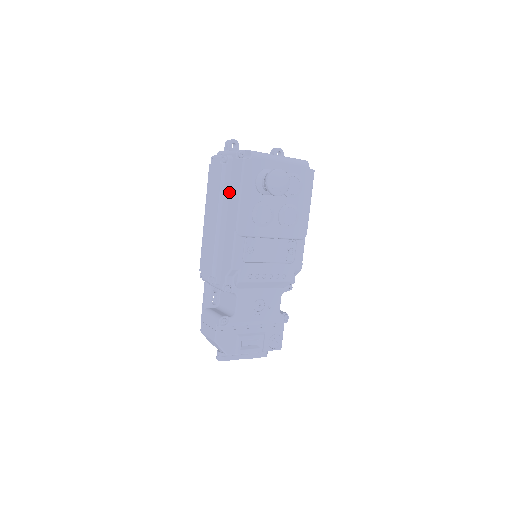
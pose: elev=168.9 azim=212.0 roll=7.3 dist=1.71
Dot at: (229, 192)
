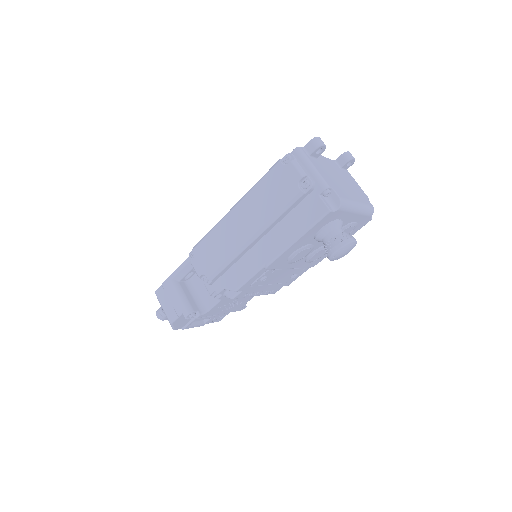
Dot at: (284, 217)
